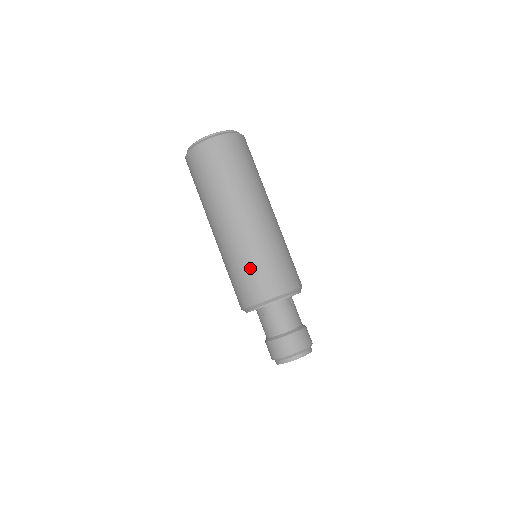
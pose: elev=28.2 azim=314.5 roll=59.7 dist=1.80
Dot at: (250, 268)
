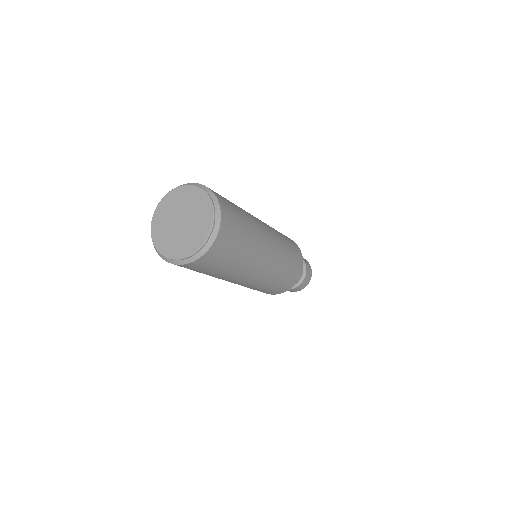
Dot at: (269, 288)
